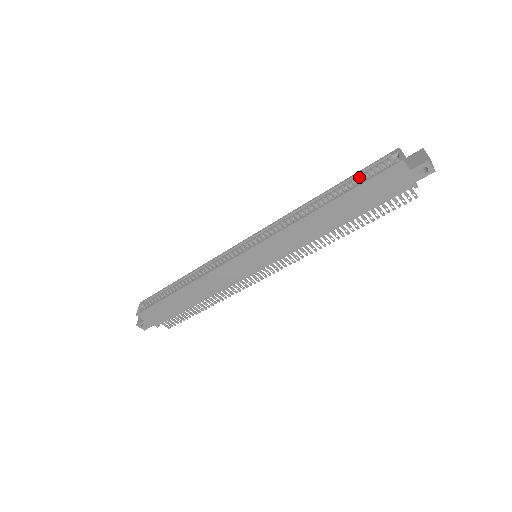
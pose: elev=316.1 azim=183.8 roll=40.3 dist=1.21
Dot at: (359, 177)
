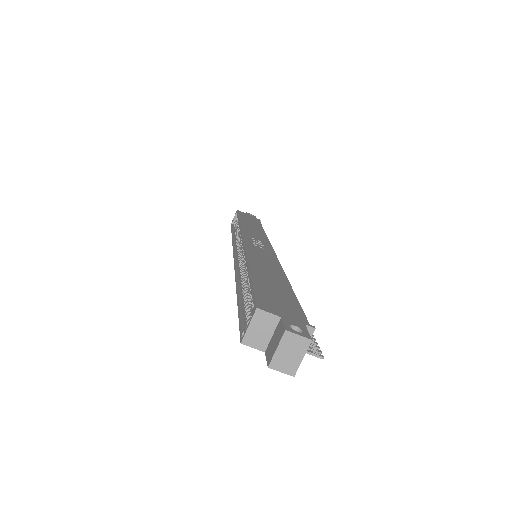
Dot at: occluded
